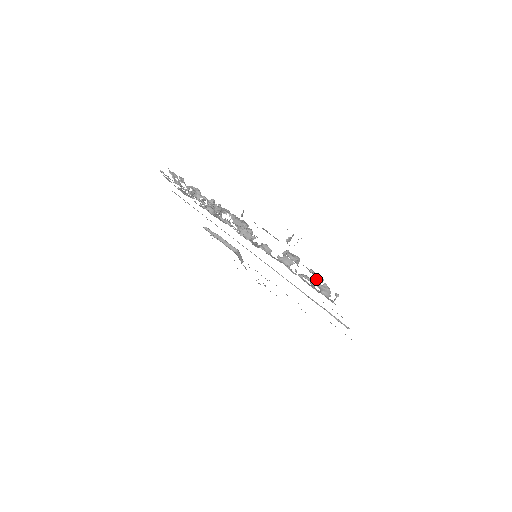
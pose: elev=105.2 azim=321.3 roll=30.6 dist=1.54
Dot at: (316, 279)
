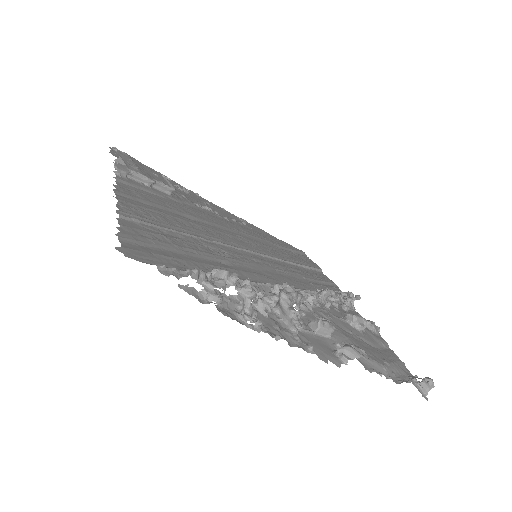
Dot at: (351, 300)
